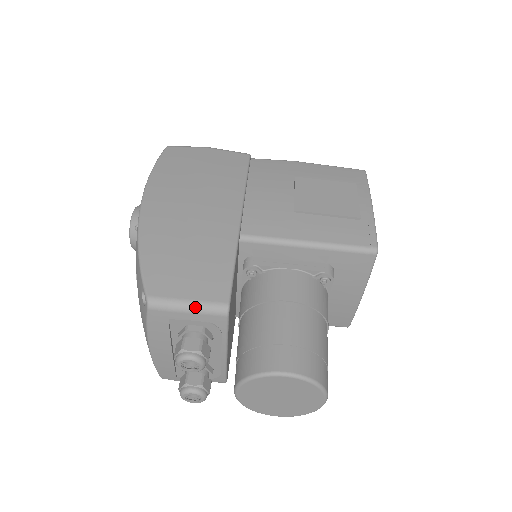
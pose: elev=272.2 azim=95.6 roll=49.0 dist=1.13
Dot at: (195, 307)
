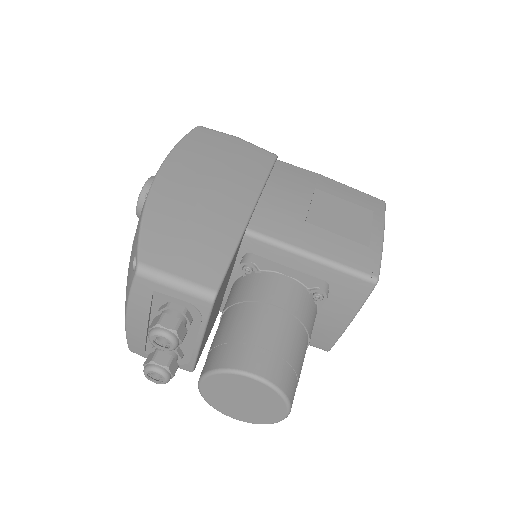
Dot at: (183, 285)
